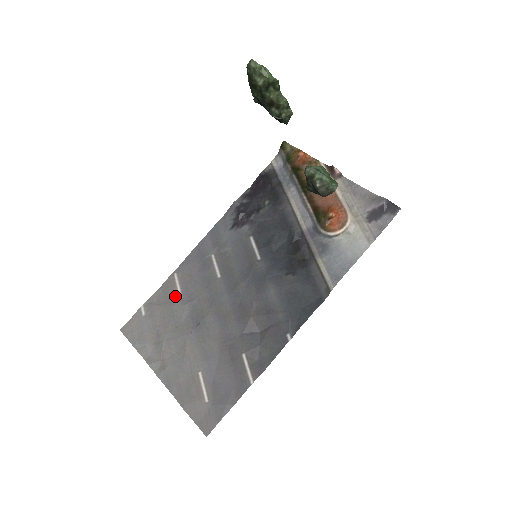
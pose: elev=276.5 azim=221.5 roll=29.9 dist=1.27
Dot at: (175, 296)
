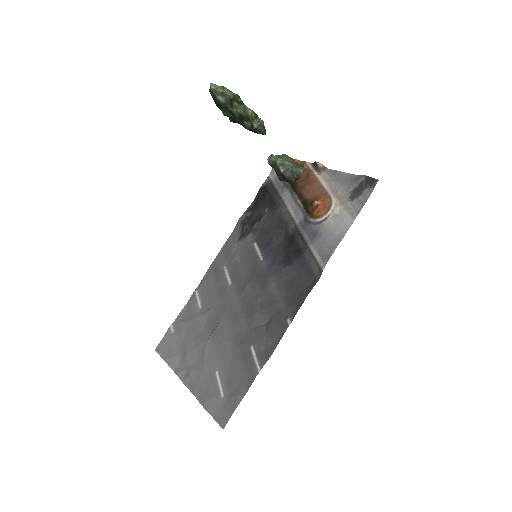
Dot at: (196, 310)
